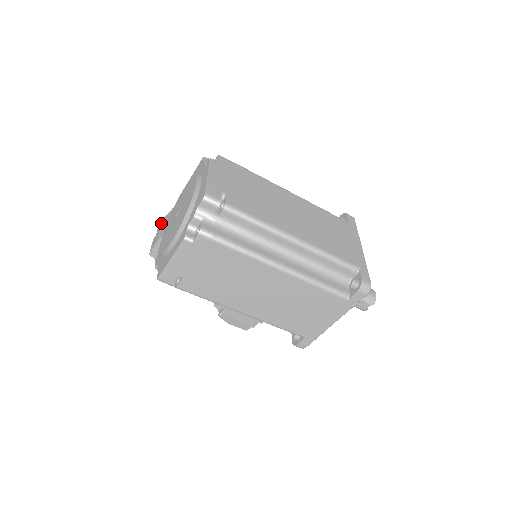
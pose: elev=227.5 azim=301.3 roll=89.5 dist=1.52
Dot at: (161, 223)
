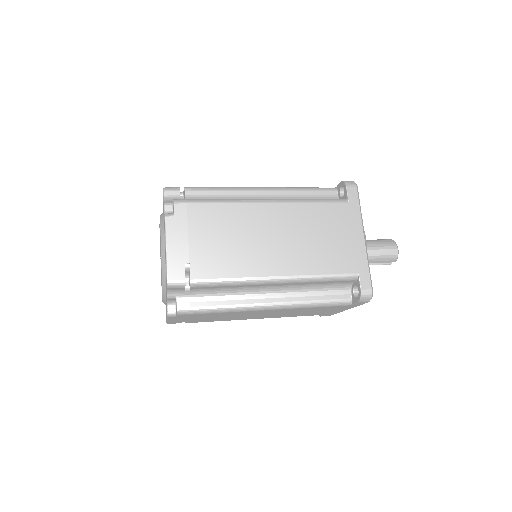
Dot at: occluded
